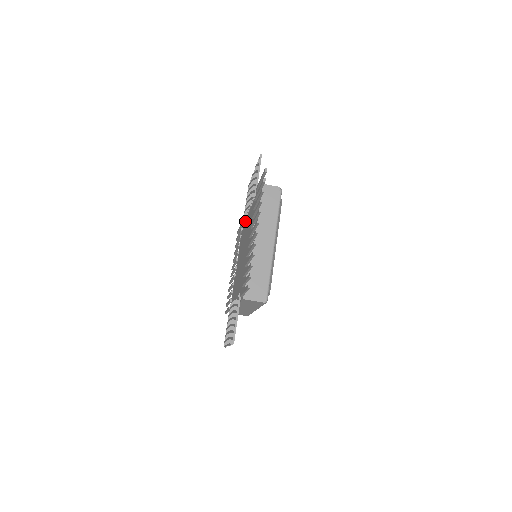
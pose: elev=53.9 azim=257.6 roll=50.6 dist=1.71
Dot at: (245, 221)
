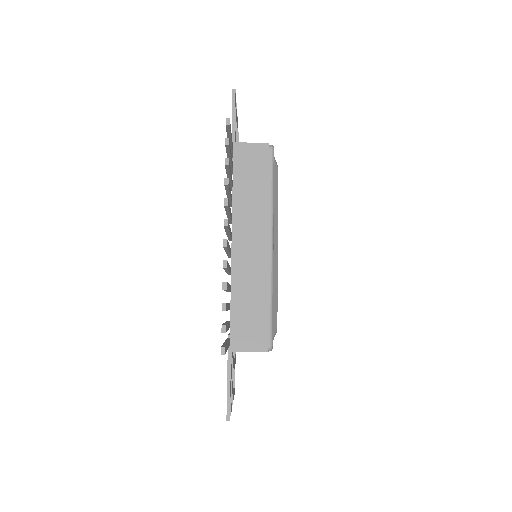
Dot at: occluded
